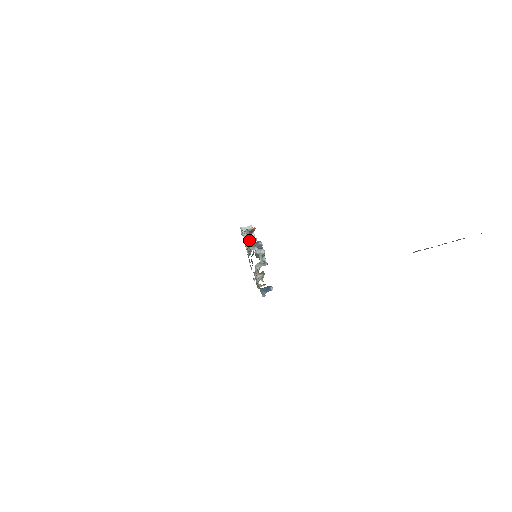
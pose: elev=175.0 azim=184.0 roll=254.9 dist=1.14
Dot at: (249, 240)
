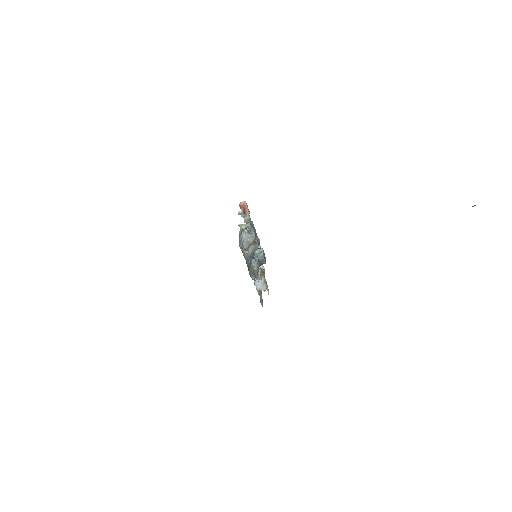
Dot at: occluded
